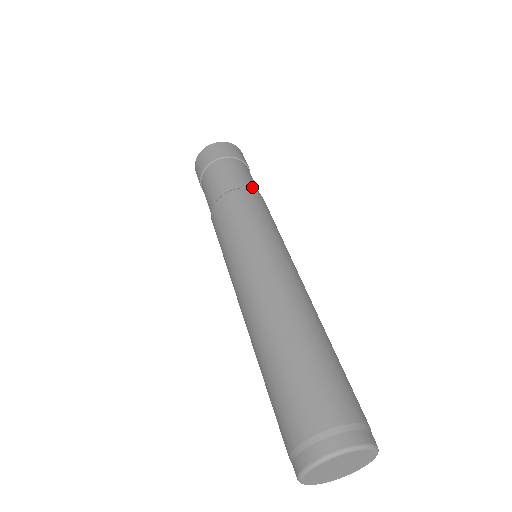
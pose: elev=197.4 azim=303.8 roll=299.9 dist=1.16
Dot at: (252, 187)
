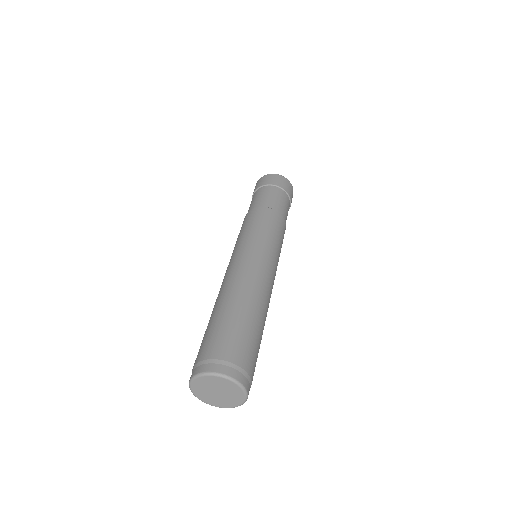
Dot at: (266, 205)
